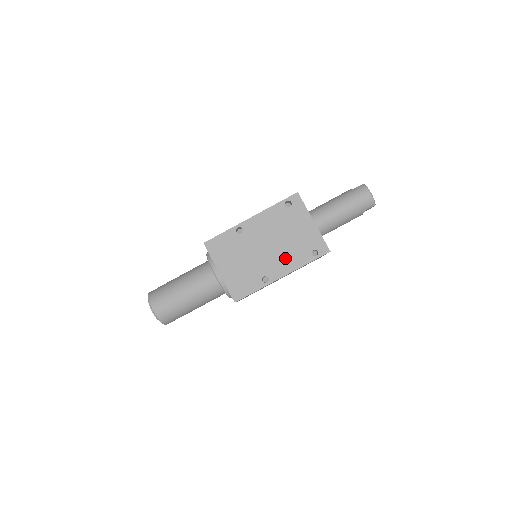
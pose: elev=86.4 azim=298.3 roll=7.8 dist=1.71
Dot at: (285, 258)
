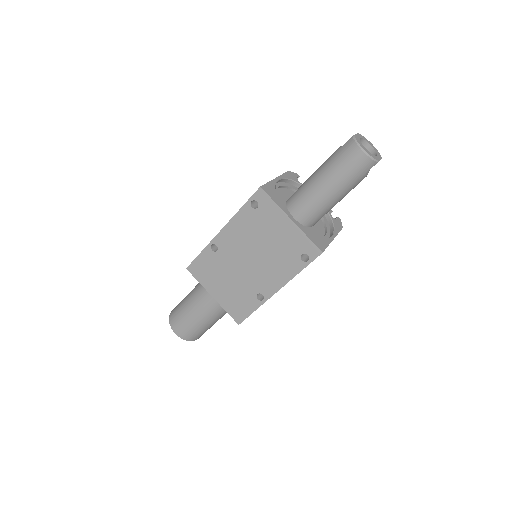
Dot at: (273, 270)
